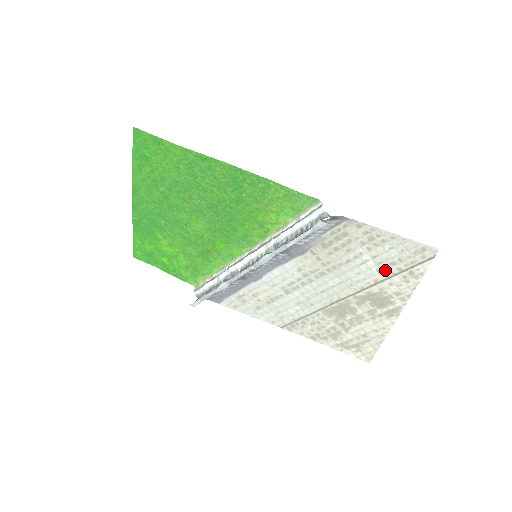
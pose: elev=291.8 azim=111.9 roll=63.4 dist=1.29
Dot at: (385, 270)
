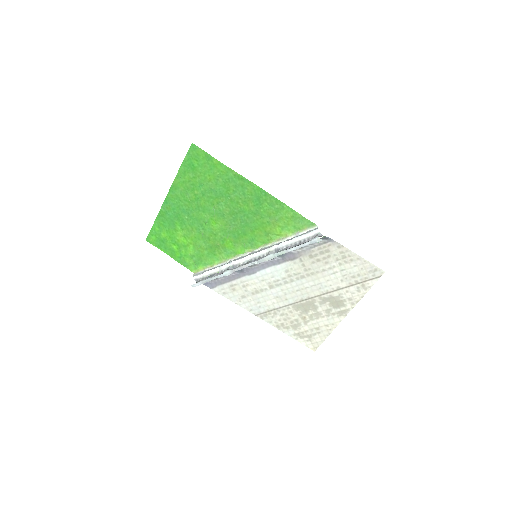
Dot at: (347, 281)
